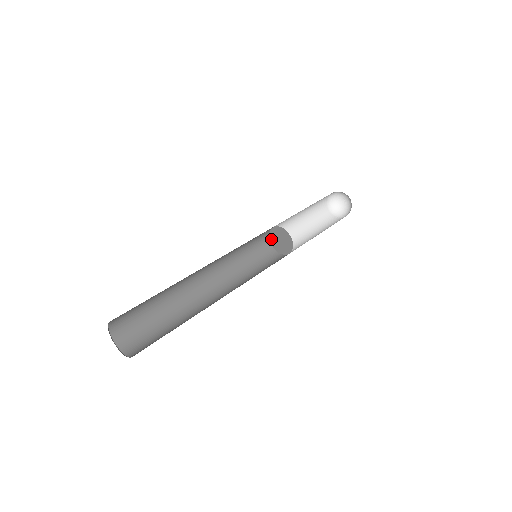
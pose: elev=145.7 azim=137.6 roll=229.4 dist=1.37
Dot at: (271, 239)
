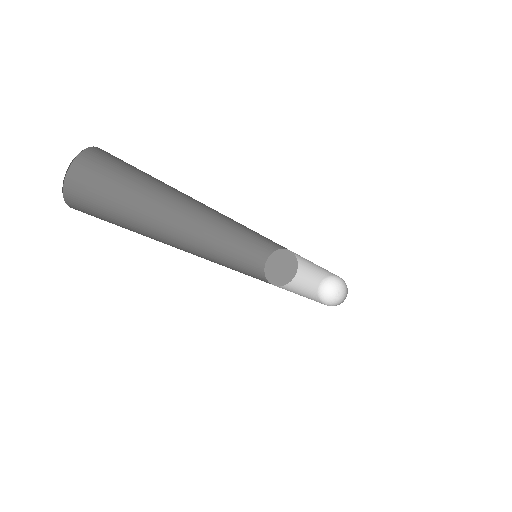
Dot at: (272, 281)
